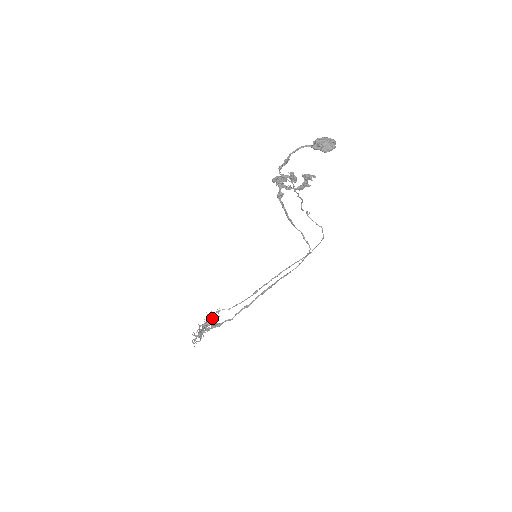
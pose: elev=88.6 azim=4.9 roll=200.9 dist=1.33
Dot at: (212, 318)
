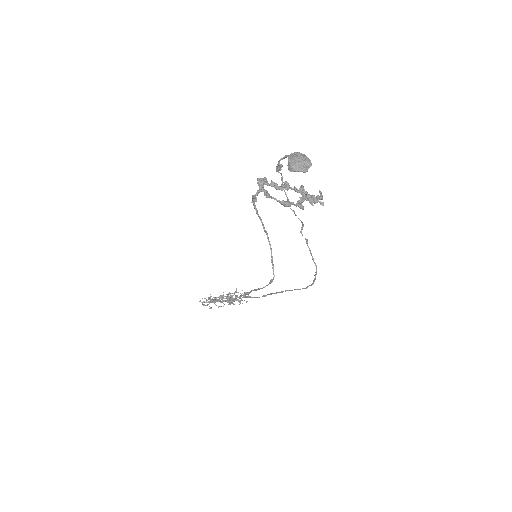
Dot at: occluded
